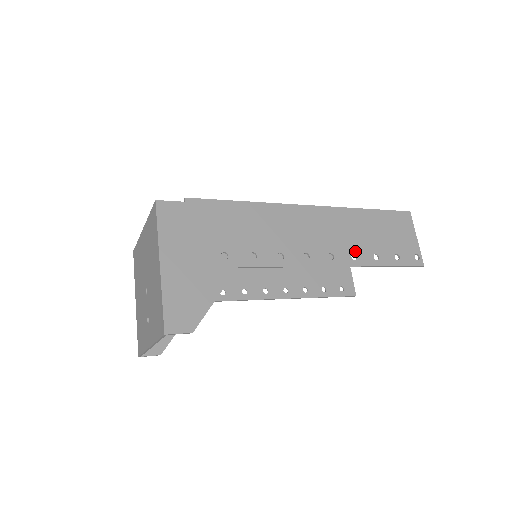
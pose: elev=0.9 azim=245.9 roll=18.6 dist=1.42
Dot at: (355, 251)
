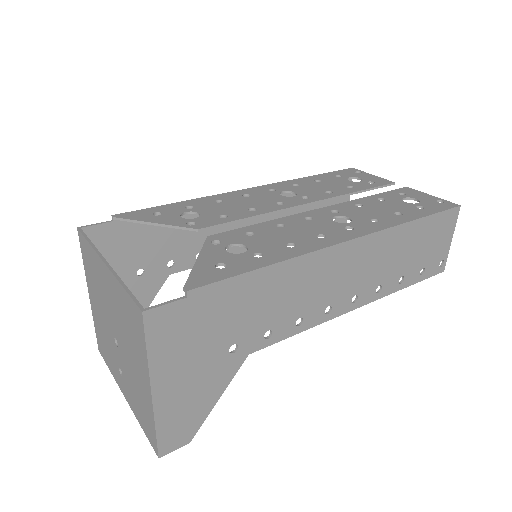
Dot at: (382, 282)
